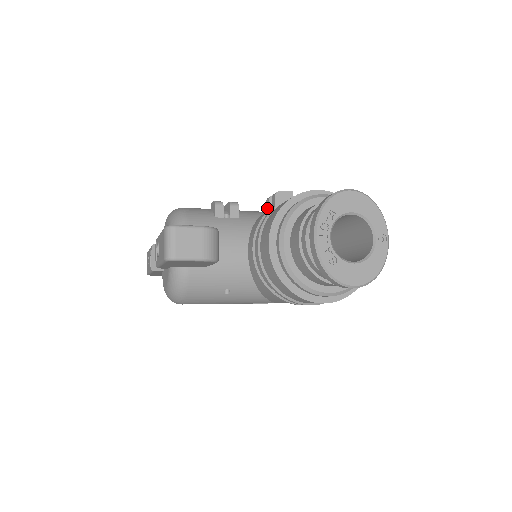
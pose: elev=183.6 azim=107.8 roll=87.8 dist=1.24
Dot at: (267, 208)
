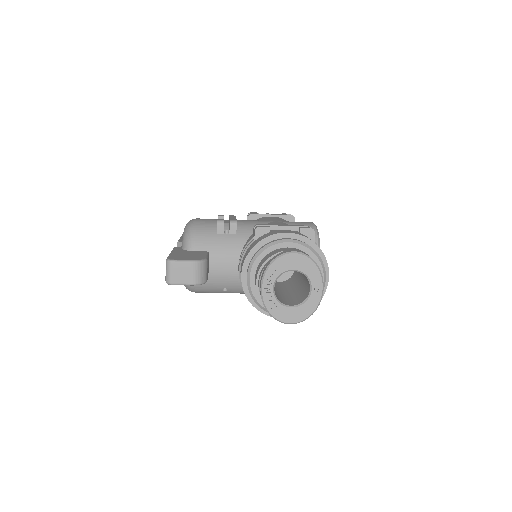
Dot at: (253, 234)
